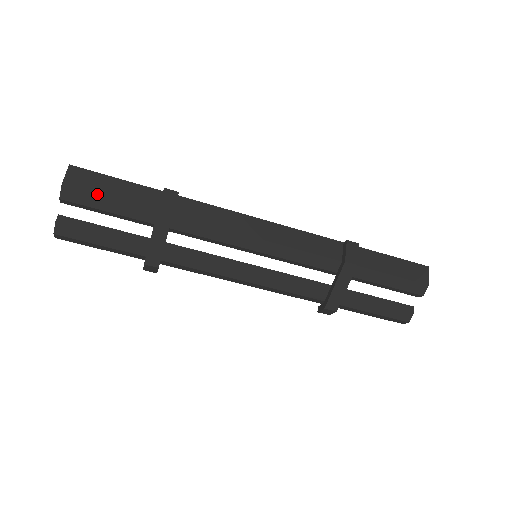
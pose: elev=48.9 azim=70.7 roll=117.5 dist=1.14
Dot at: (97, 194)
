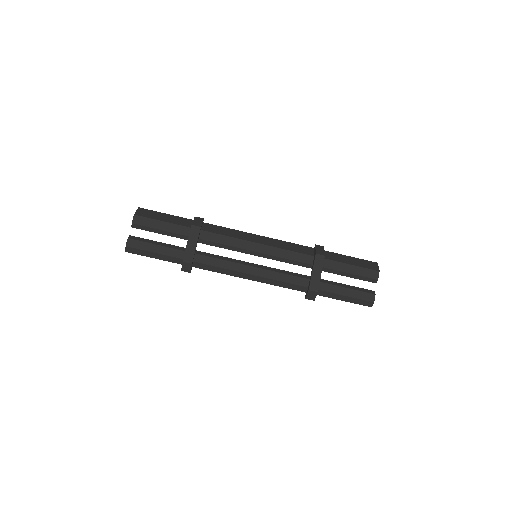
Dot at: (155, 219)
